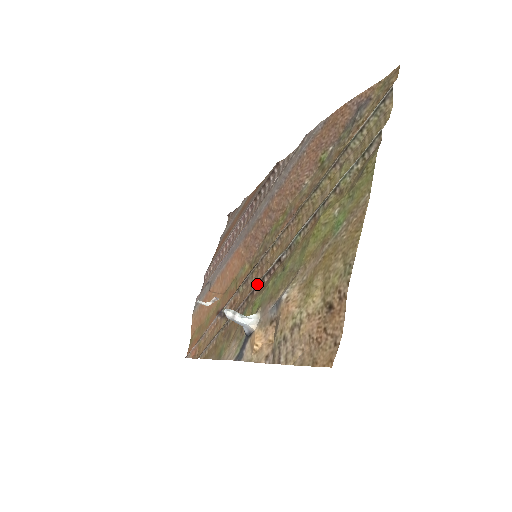
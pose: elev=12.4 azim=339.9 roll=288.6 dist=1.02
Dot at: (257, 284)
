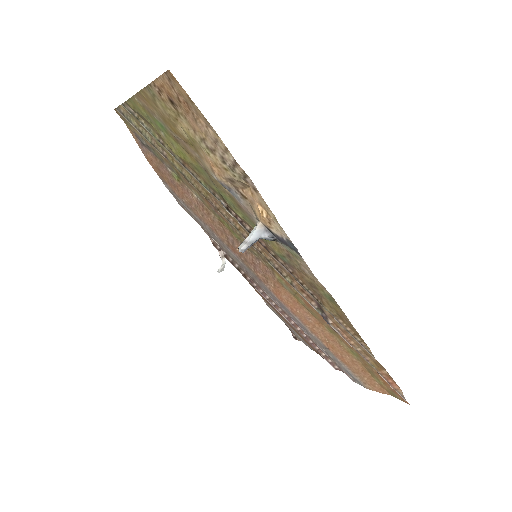
Dot at: occluded
